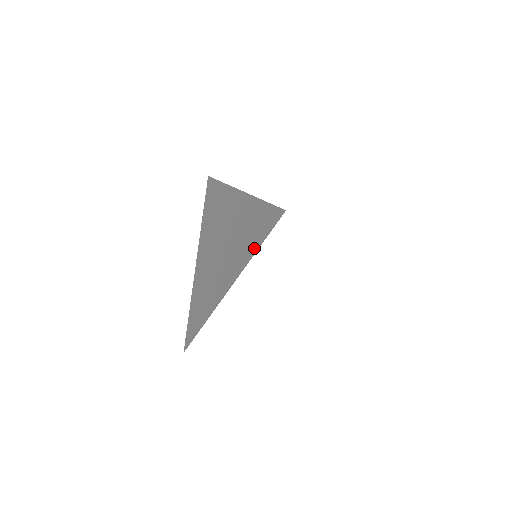
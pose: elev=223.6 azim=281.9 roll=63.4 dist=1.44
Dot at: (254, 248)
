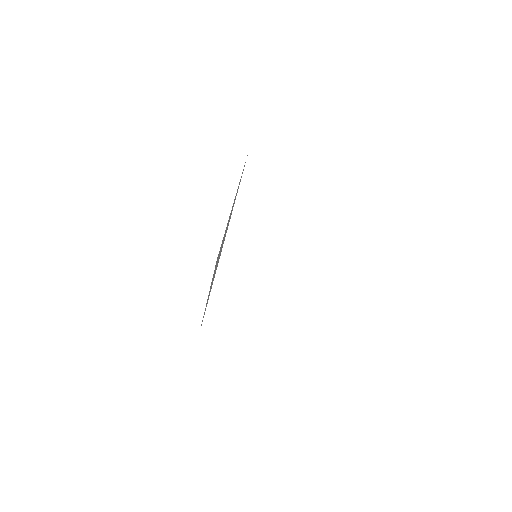
Dot at: (237, 192)
